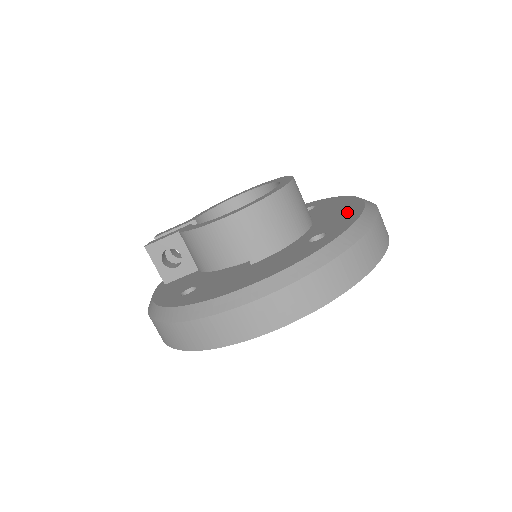
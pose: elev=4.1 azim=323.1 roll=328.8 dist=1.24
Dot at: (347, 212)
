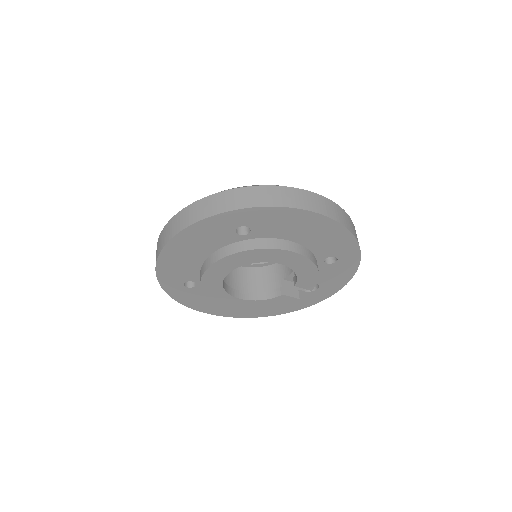
Dot at: occluded
